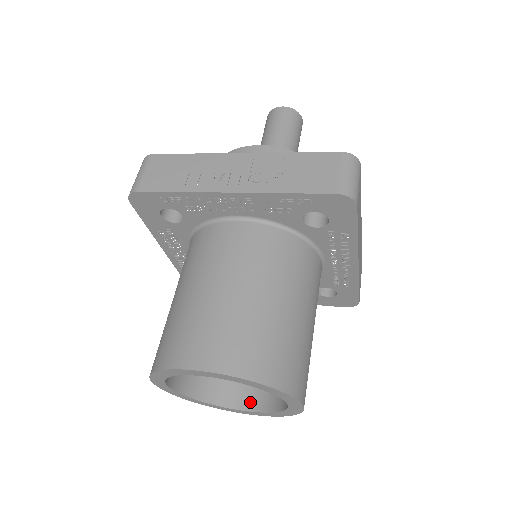
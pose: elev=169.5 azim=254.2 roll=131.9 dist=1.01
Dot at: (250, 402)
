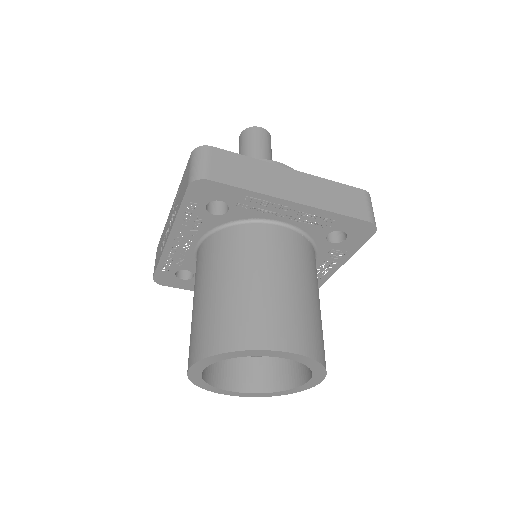
Dot at: (308, 372)
